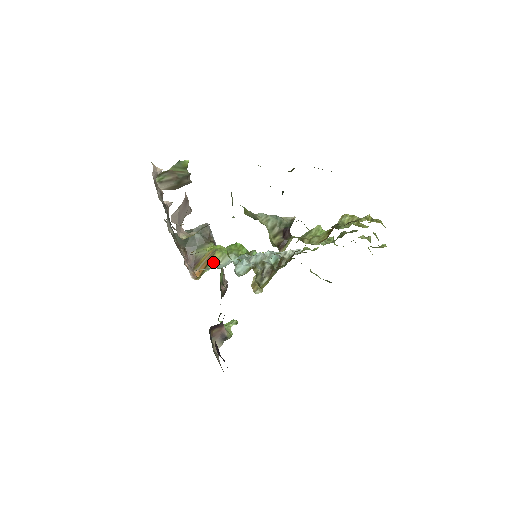
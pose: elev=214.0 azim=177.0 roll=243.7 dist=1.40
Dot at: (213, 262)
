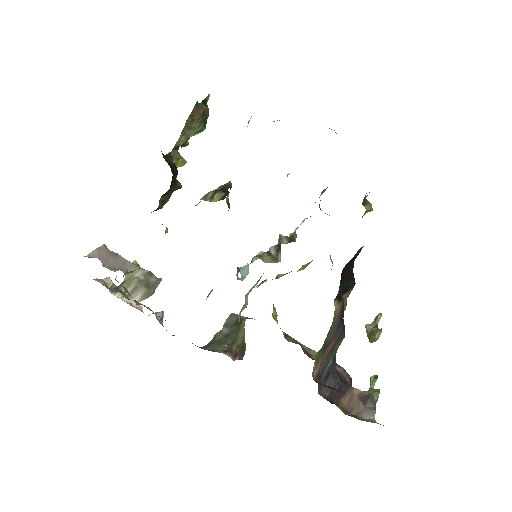
Dot at: (239, 316)
